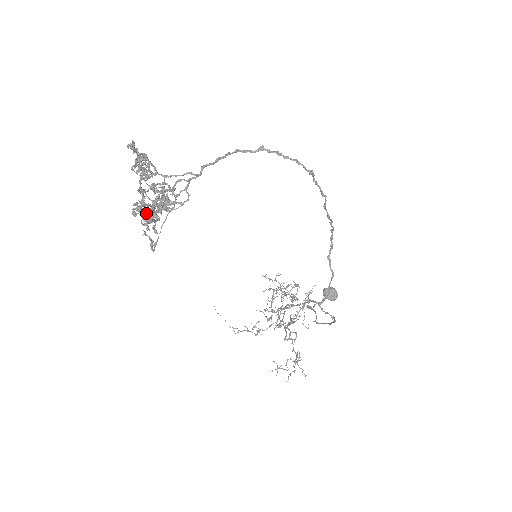
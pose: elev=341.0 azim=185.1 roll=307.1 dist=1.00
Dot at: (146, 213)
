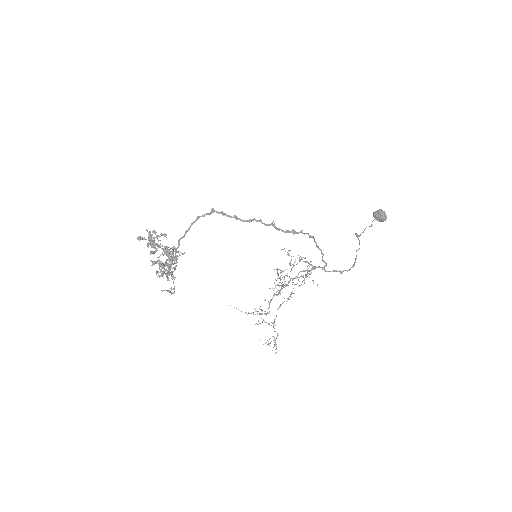
Dot at: occluded
